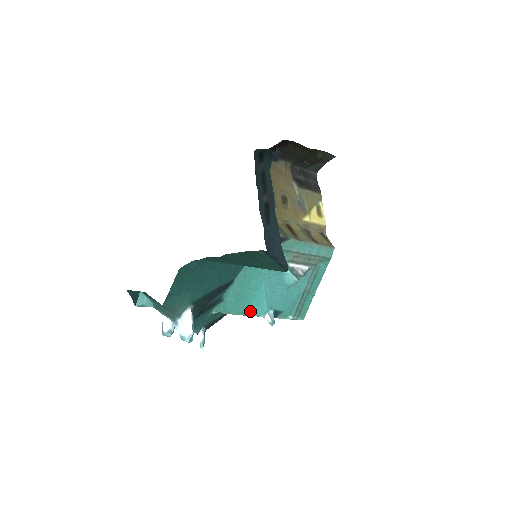
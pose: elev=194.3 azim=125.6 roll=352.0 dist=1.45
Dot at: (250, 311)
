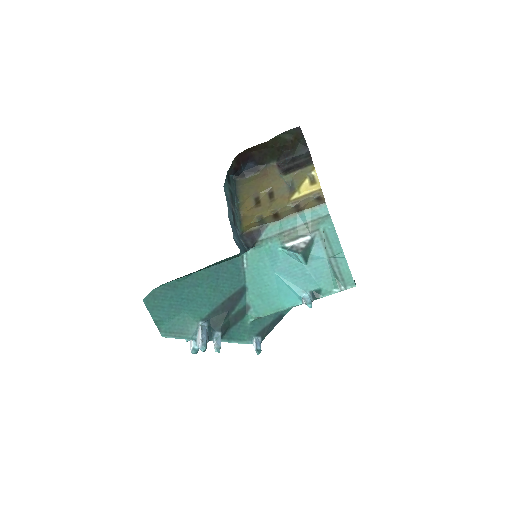
Dot at: (285, 304)
